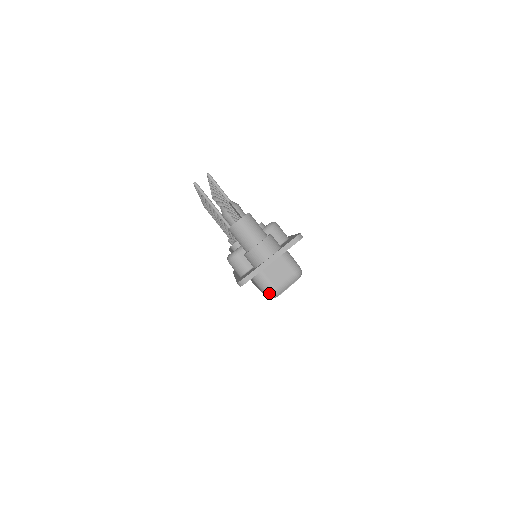
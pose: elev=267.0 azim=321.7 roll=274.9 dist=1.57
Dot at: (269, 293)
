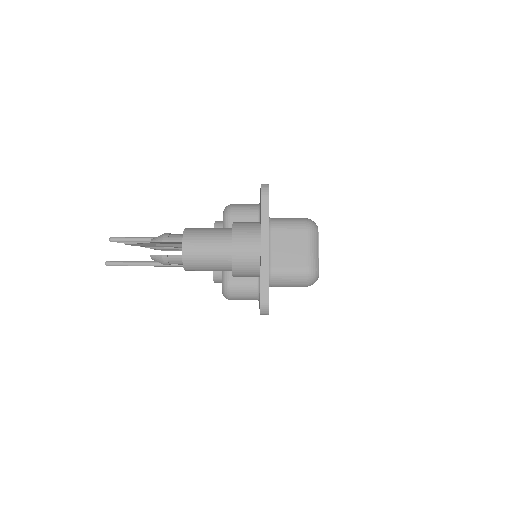
Dot at: (306, 281)
